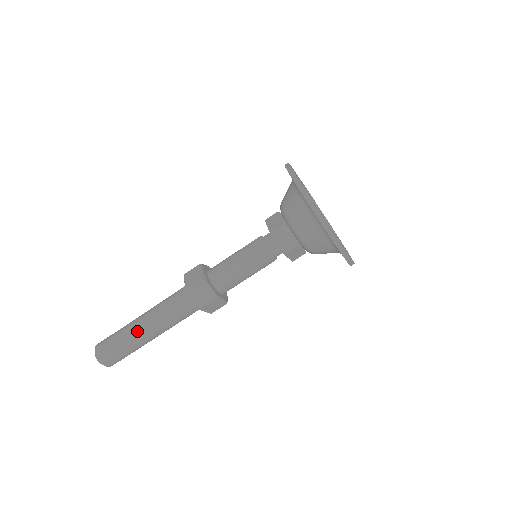
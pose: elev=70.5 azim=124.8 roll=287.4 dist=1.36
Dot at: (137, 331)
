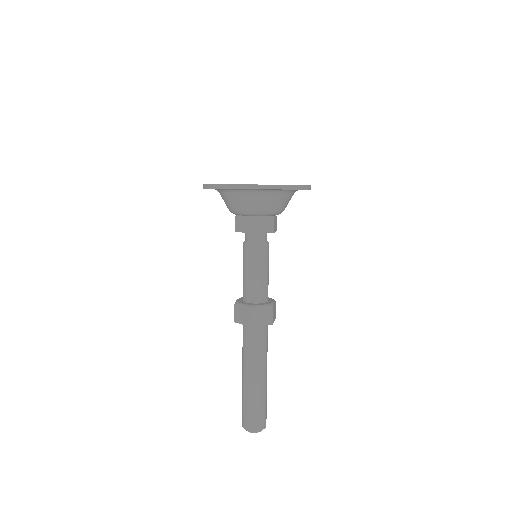
Dot at: (256, 386)
